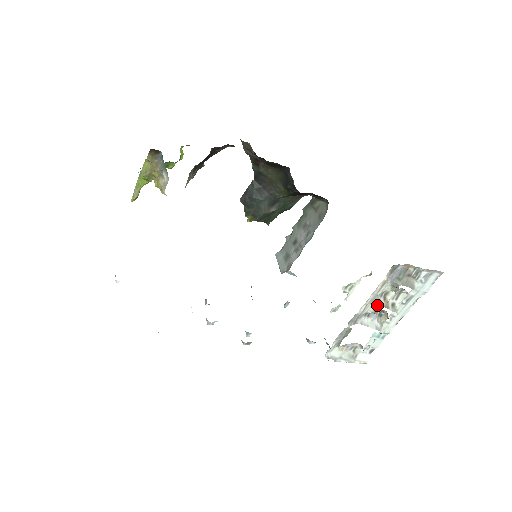
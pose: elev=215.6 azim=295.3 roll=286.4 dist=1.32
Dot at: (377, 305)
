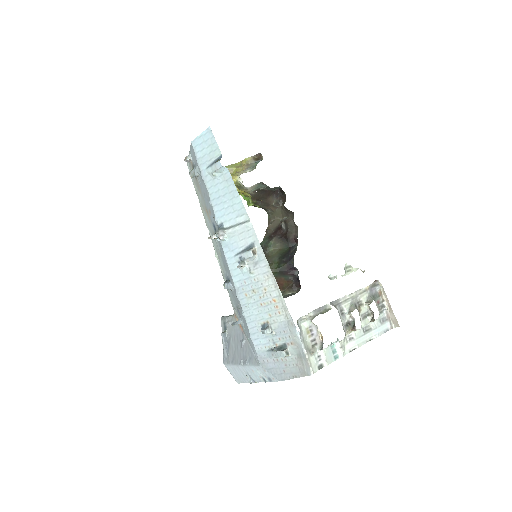
Dot at: (354, 306)
